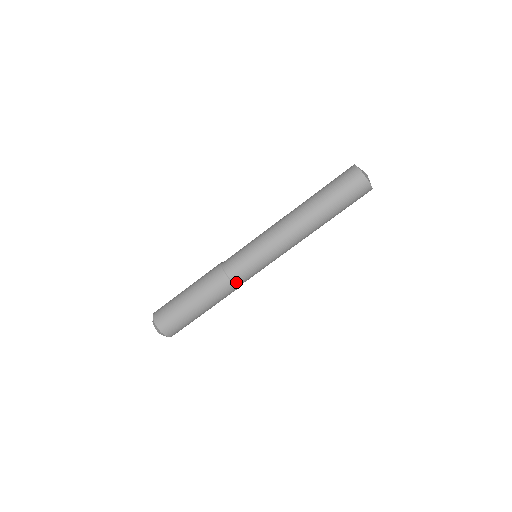
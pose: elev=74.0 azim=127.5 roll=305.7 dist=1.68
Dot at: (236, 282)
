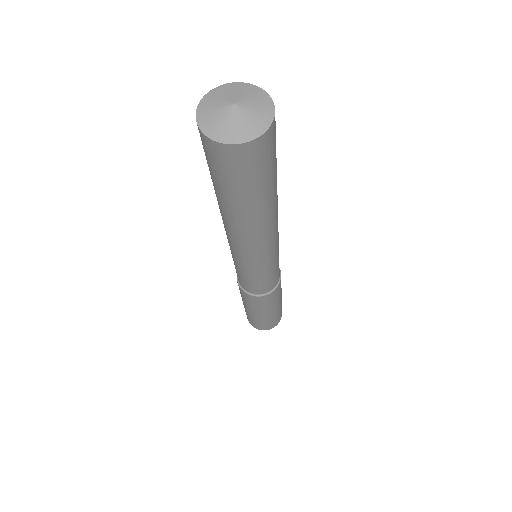
Dot at: (269, 290)
